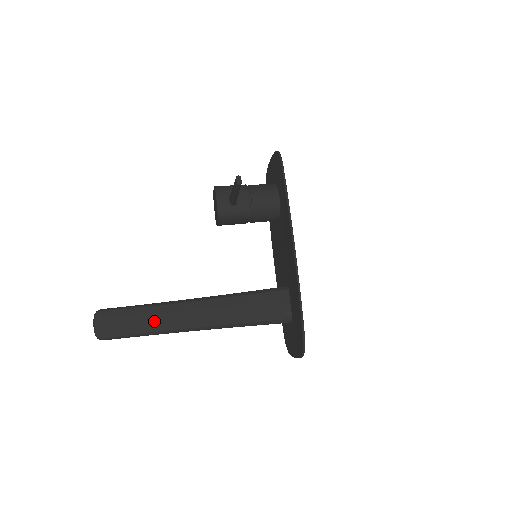
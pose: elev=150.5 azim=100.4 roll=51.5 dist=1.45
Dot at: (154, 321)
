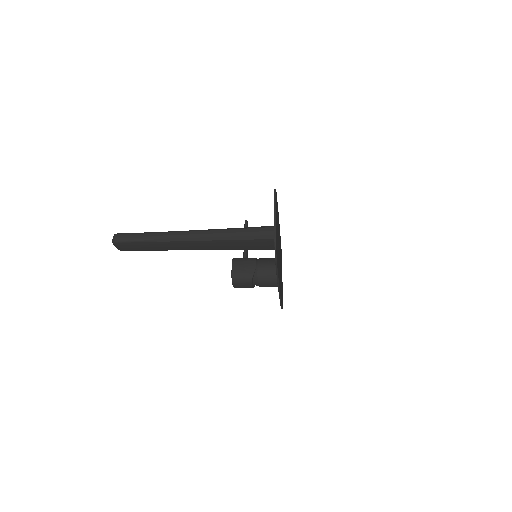
Dot at: occluded
